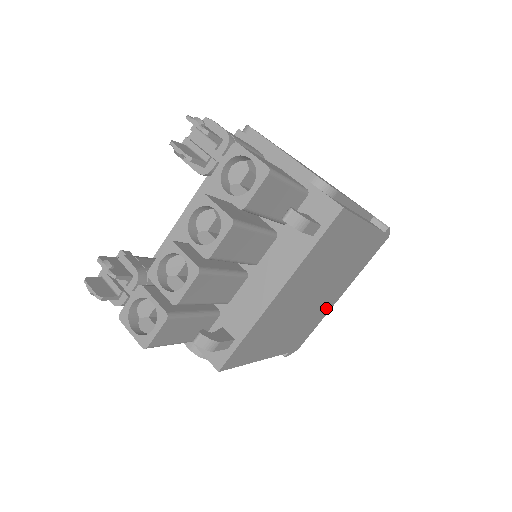
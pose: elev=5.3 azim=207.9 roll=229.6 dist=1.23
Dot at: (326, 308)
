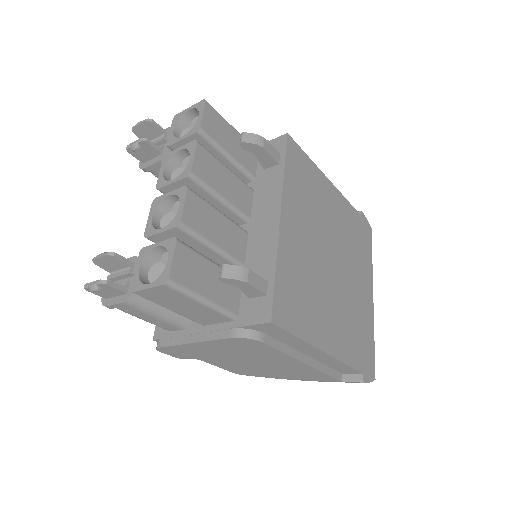
Dot at: (366, 309)
